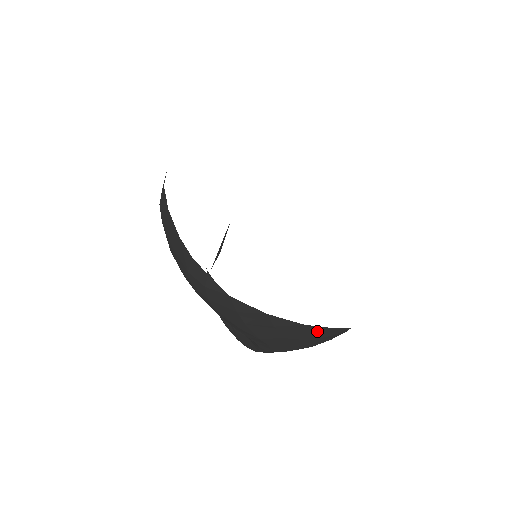
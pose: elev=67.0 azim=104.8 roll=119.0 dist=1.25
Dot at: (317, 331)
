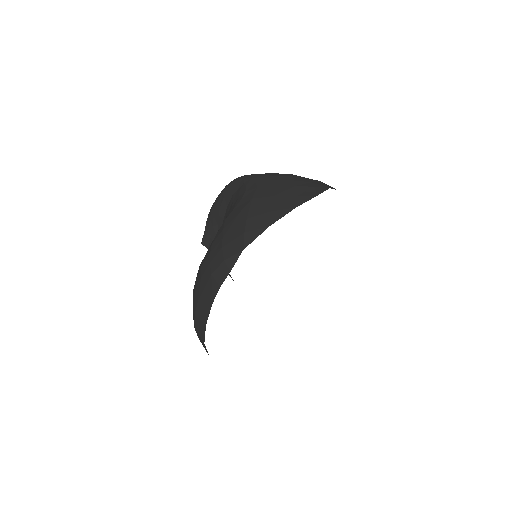
Dot at: occluded
